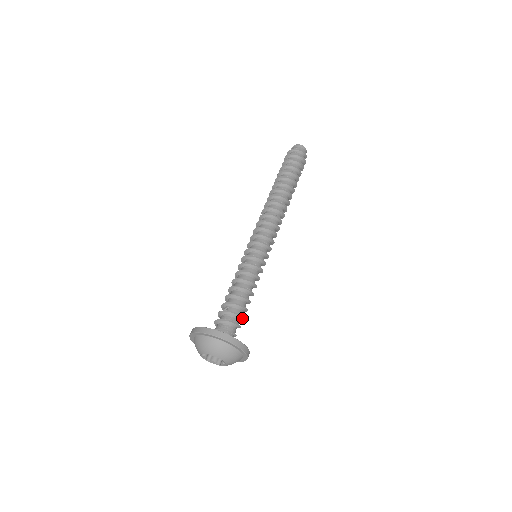
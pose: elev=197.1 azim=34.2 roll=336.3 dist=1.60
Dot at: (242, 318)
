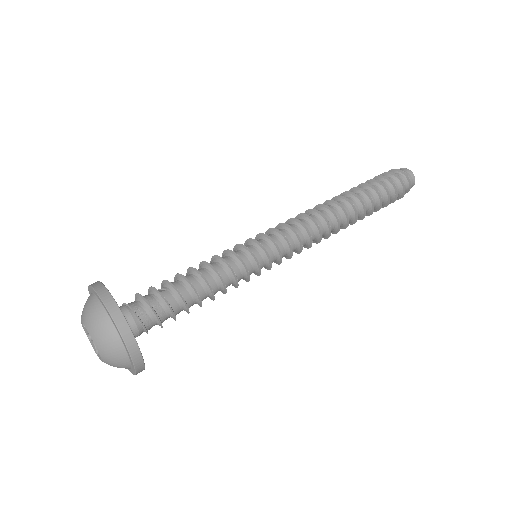
Dot at: (174, 316)
